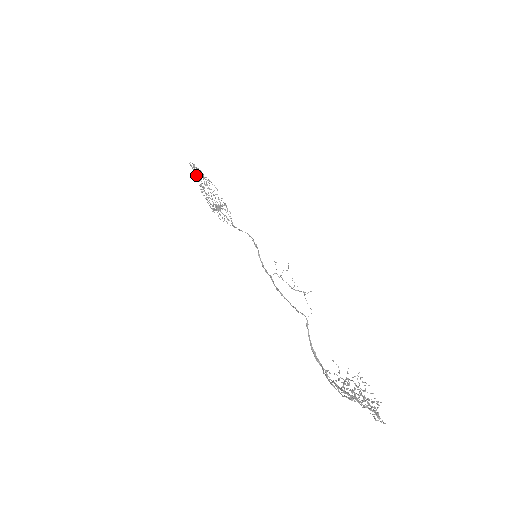
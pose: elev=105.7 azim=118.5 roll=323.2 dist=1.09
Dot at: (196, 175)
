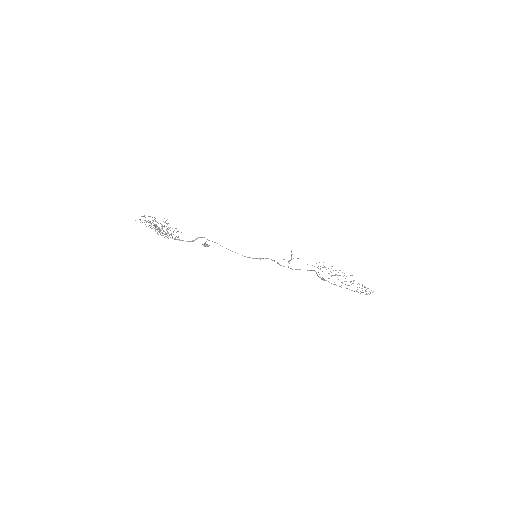
Dot at: occluded
